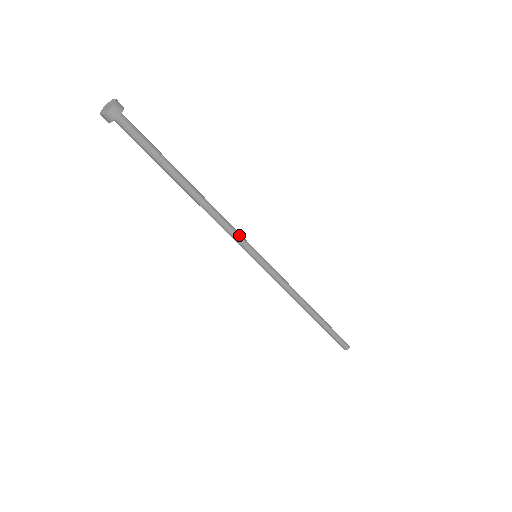
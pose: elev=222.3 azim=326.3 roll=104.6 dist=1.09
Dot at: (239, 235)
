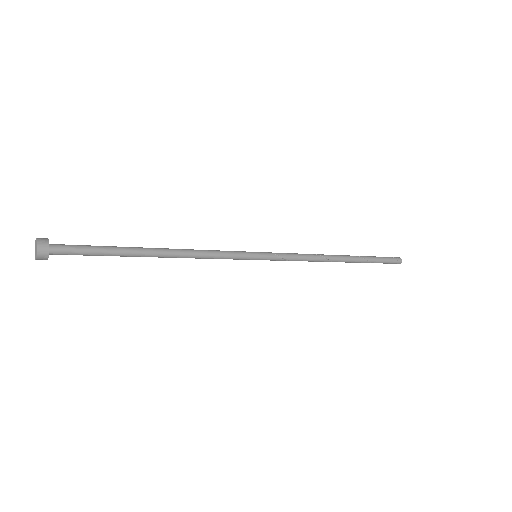
Dot at: (227, 254)
